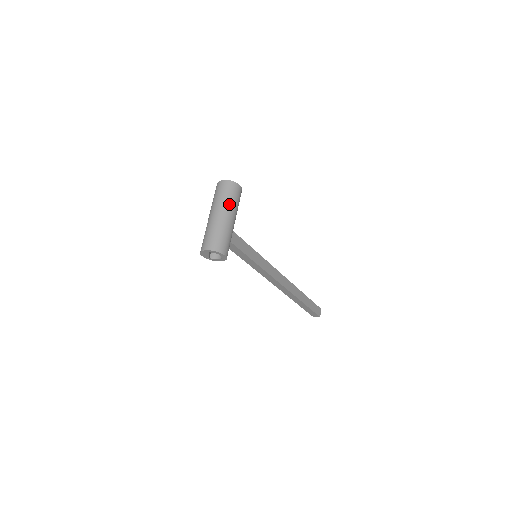
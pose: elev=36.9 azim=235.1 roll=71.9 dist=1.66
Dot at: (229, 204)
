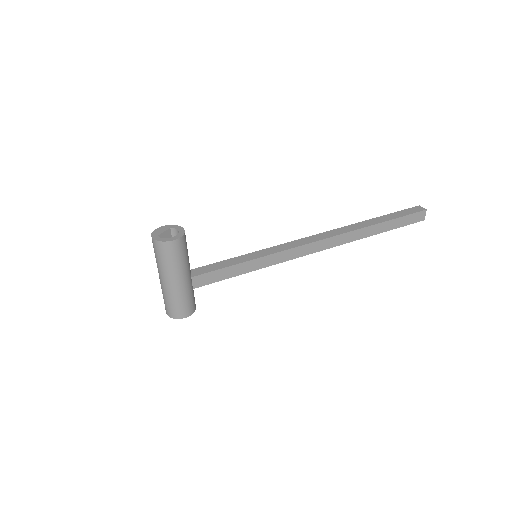
Dot at: (167, 269)
